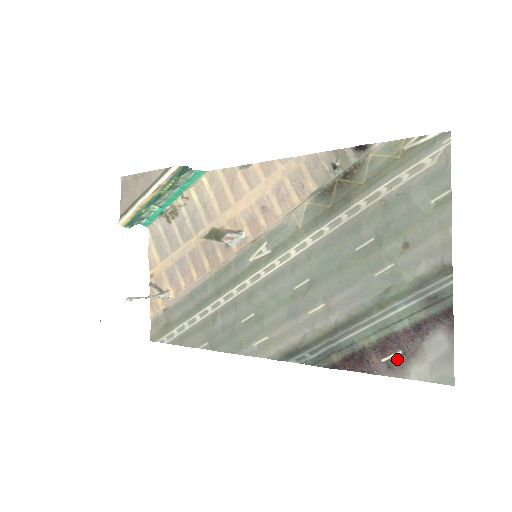
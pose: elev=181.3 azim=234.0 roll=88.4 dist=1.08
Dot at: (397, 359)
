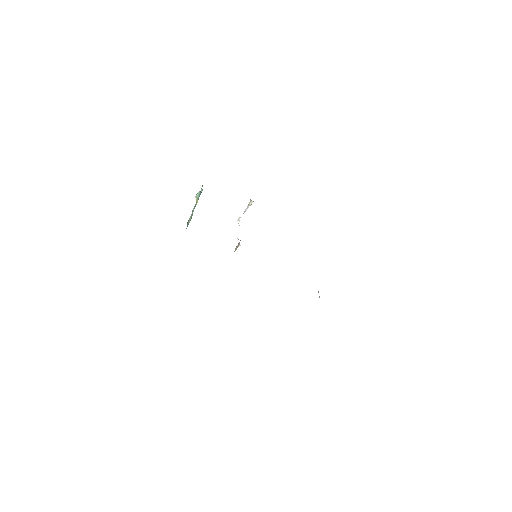
Dot at: occluded
